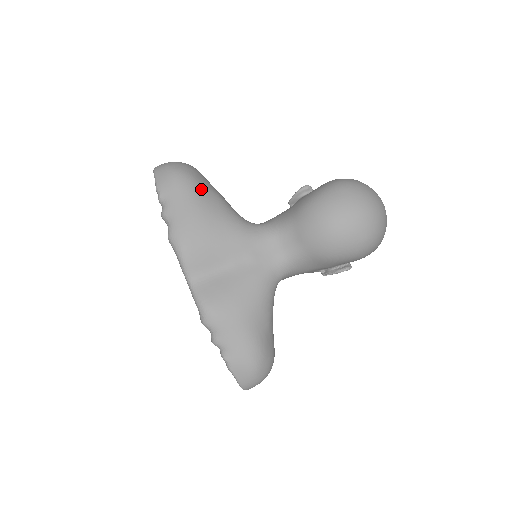
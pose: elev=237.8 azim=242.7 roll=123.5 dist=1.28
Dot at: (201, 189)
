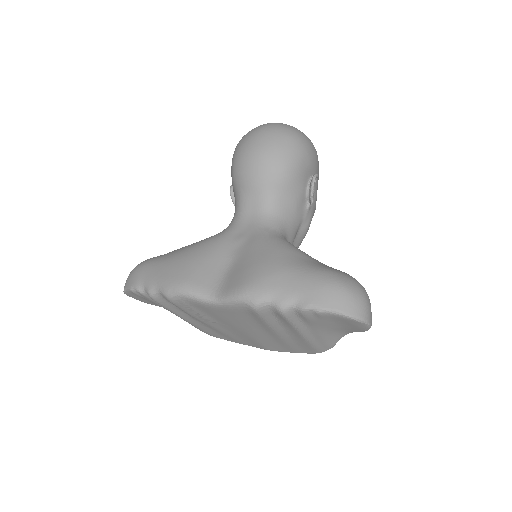
Dot at: (162, 255)
